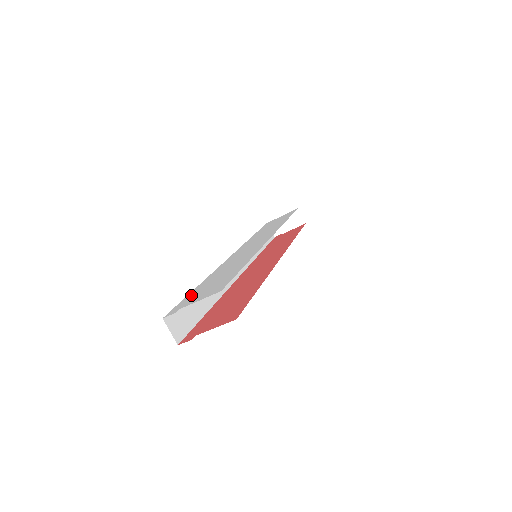
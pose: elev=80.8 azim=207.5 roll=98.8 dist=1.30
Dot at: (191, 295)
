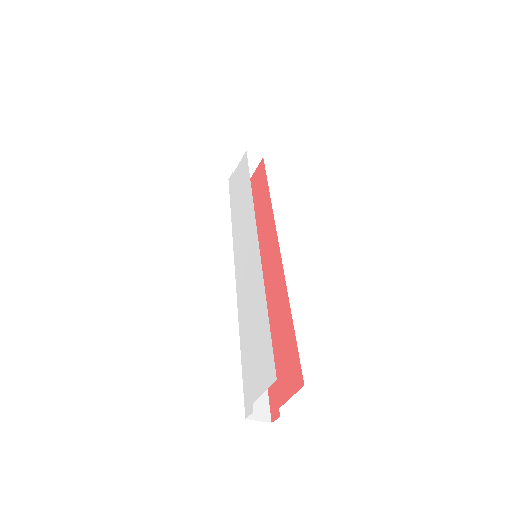
Dot at: (246, 370)
